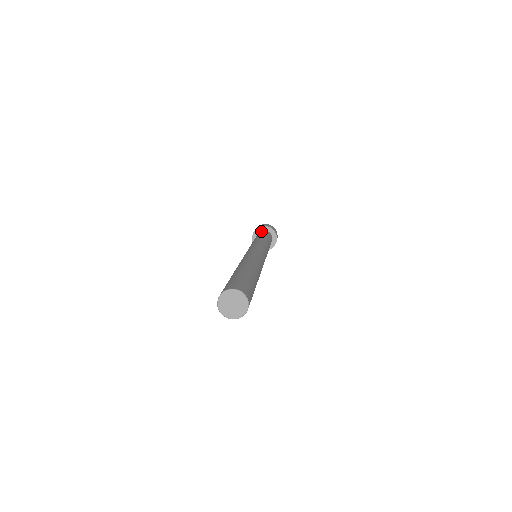
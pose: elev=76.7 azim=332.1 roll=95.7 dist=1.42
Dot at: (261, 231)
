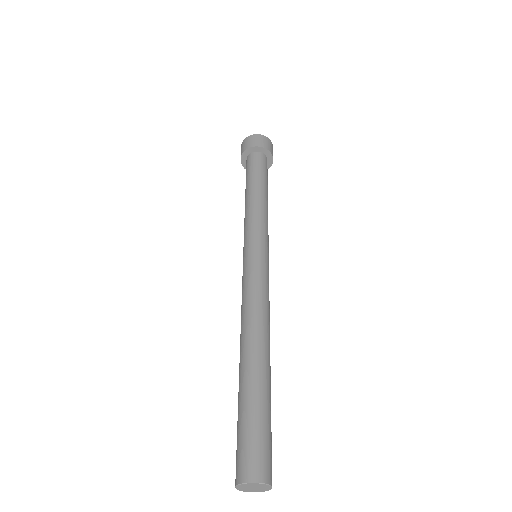
Dot at: (254, 156)
